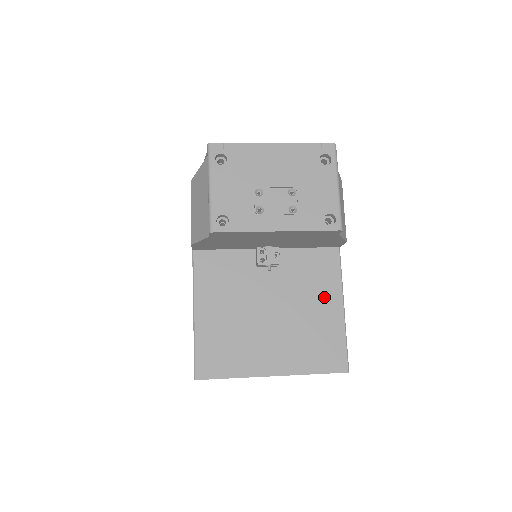
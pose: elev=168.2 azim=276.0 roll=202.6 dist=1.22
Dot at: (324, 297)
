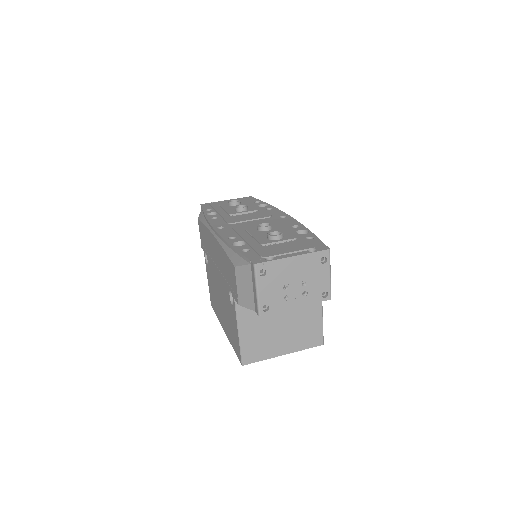
Dot at: (312, 310)
